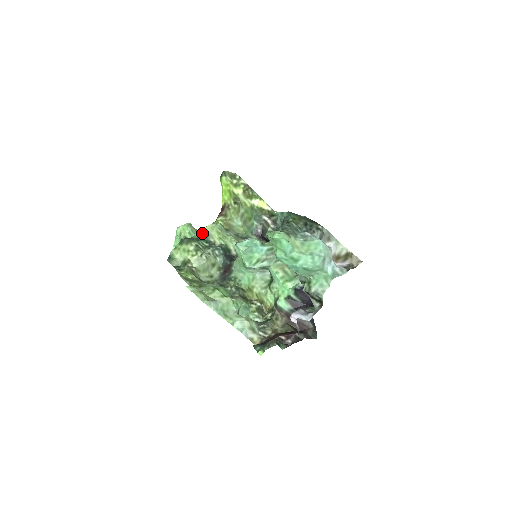
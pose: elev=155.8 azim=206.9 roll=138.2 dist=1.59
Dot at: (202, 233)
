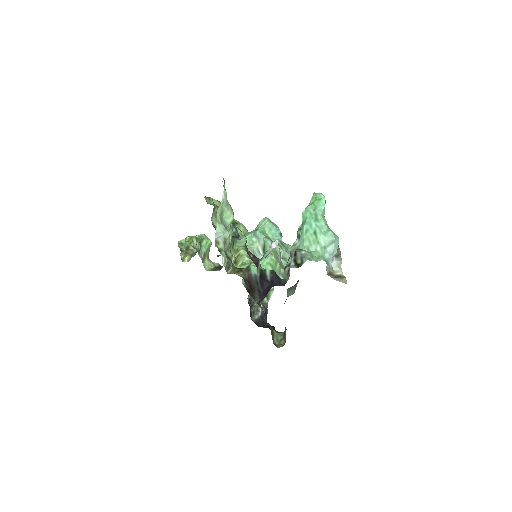
Dot at: (235, 220)
